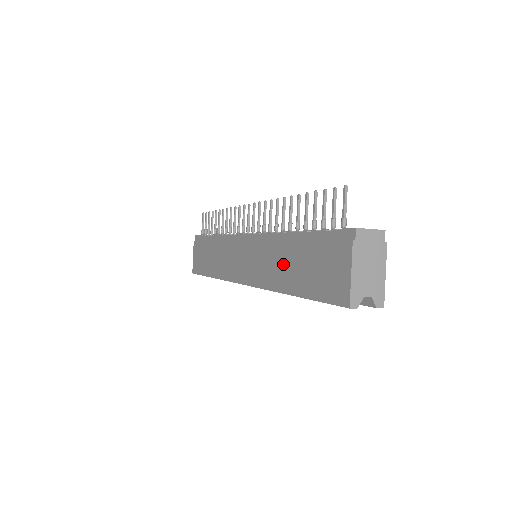
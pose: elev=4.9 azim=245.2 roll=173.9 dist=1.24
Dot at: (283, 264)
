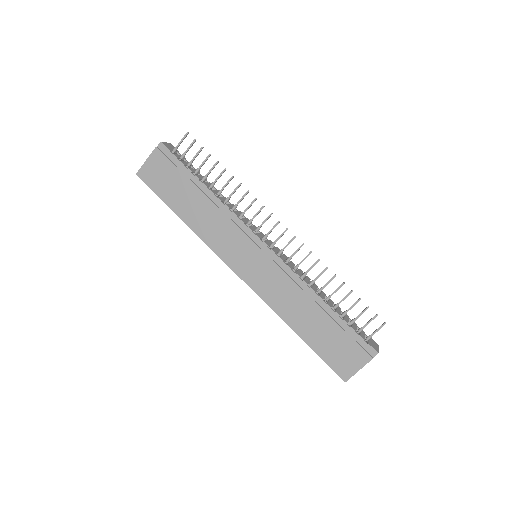
Dot at: (302, 312)
